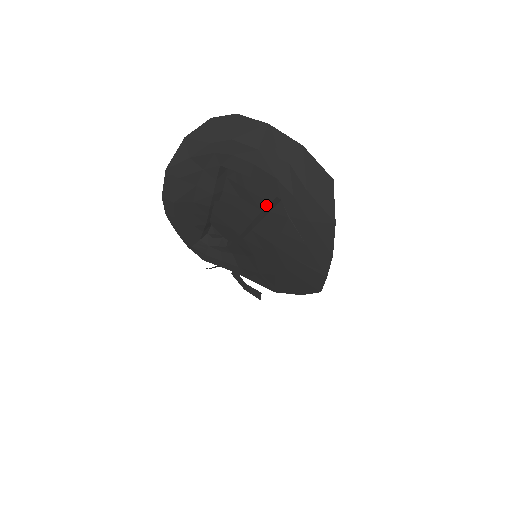
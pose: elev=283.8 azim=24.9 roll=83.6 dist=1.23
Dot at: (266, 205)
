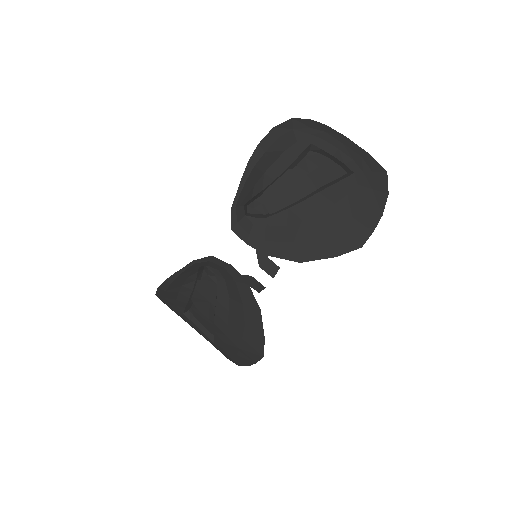
Dot at: (333, 179)
